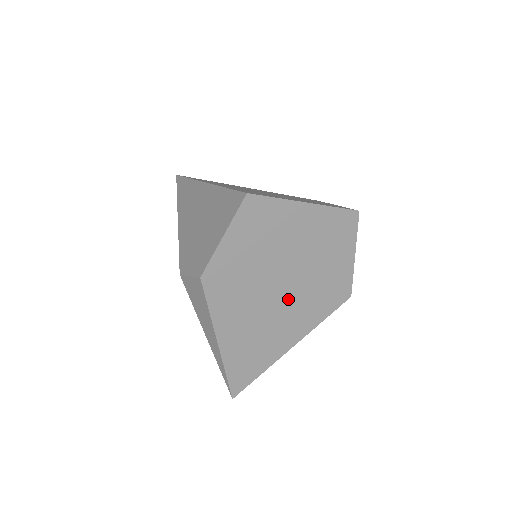
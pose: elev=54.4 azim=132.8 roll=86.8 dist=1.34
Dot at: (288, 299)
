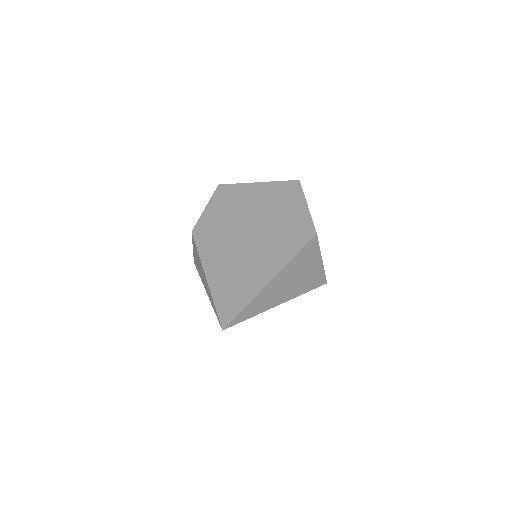
Dot at: (259, 240)
